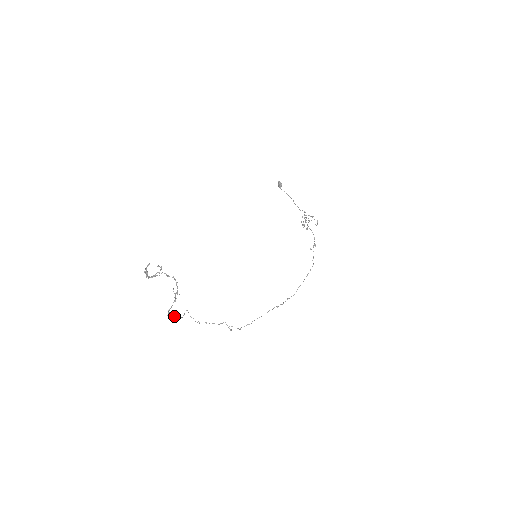
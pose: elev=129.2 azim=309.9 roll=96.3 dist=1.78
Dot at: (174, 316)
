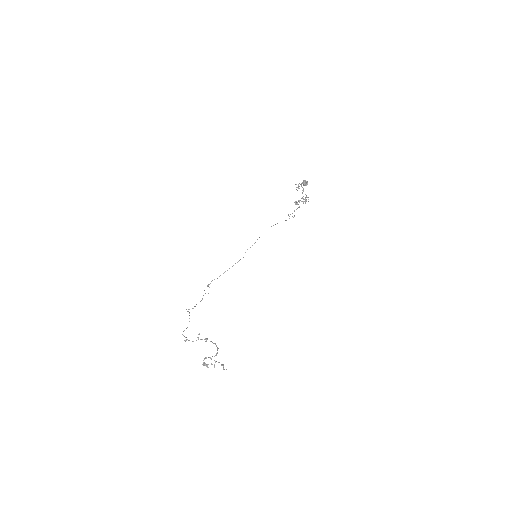
Dot at: (184, 330)
